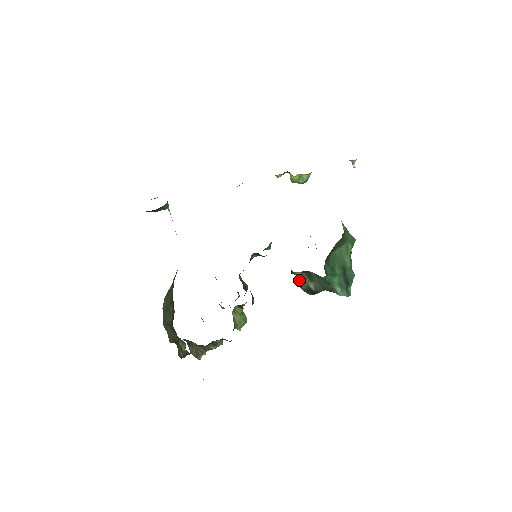
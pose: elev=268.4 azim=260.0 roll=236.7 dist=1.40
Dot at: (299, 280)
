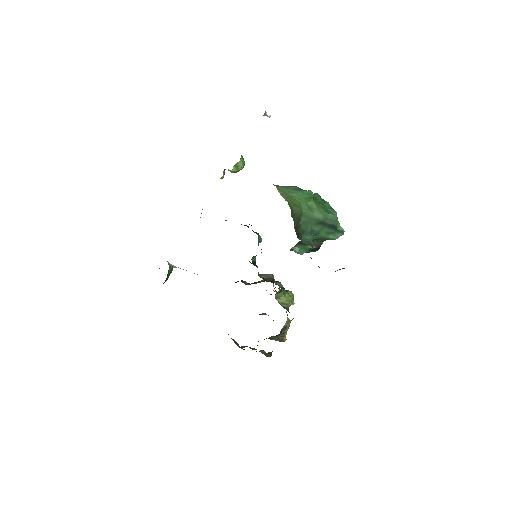
Dot at: (298, 252)
